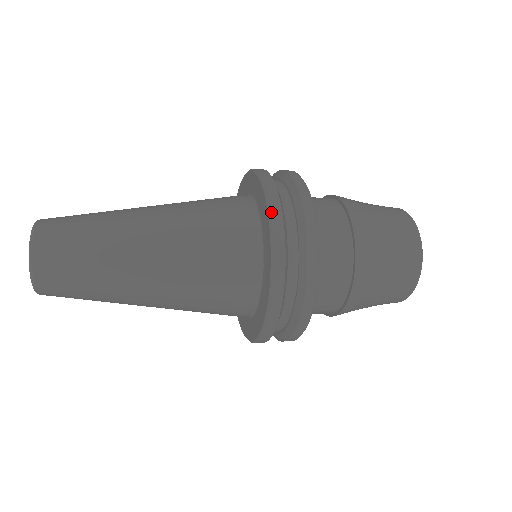
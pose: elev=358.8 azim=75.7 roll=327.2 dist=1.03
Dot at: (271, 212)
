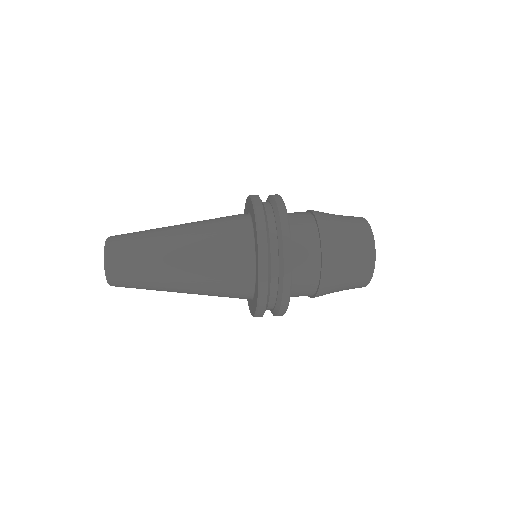
Dot at: (252, 197)
